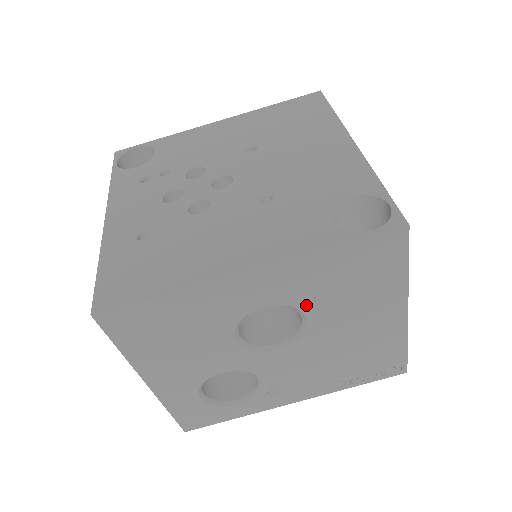
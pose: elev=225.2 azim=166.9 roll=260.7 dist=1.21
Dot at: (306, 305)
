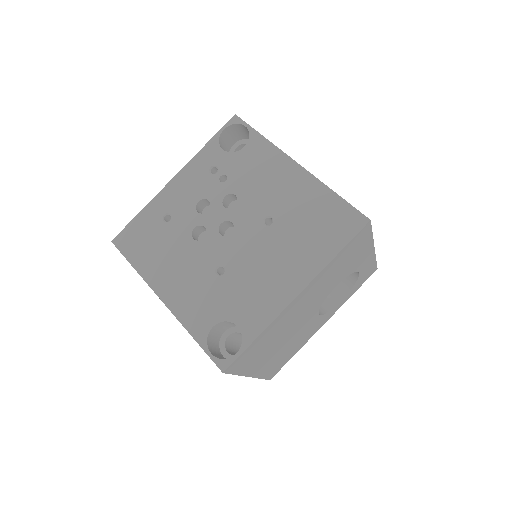
Dot at: occluded
